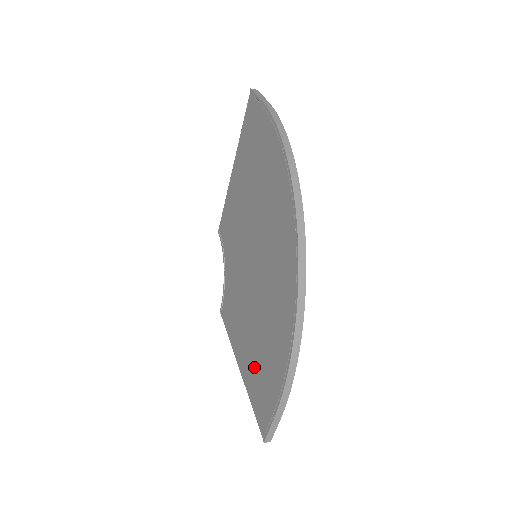
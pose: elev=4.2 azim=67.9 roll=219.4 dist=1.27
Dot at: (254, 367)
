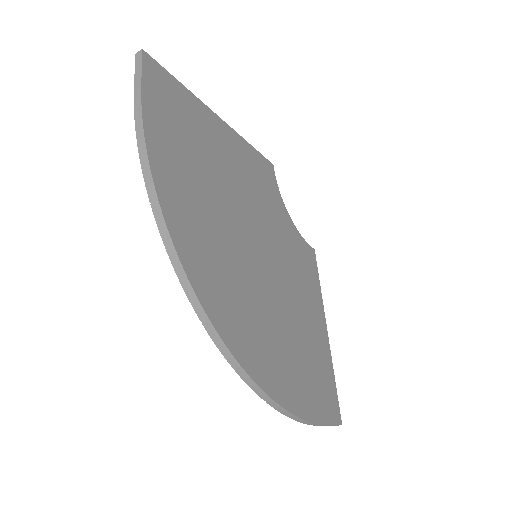
Dot at: occluded
